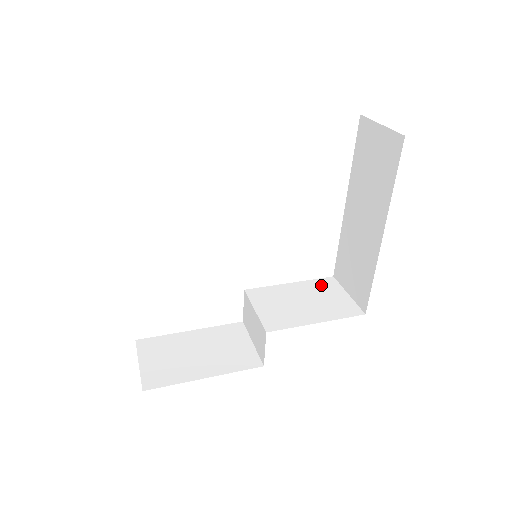
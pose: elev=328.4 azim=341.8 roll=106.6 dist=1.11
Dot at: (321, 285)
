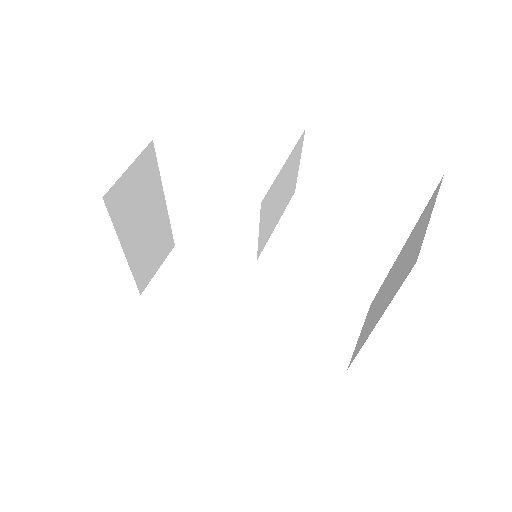
Dot at: (345, 307)
